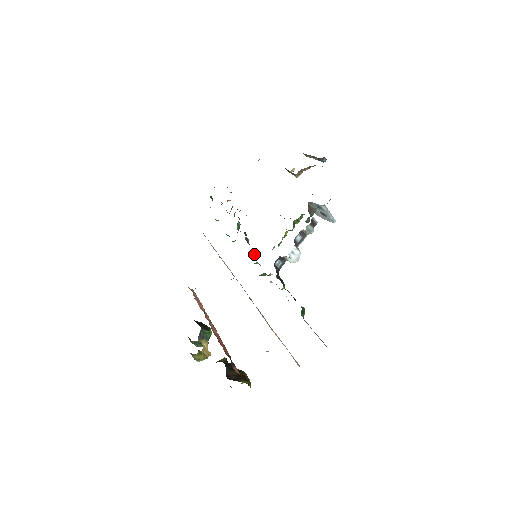
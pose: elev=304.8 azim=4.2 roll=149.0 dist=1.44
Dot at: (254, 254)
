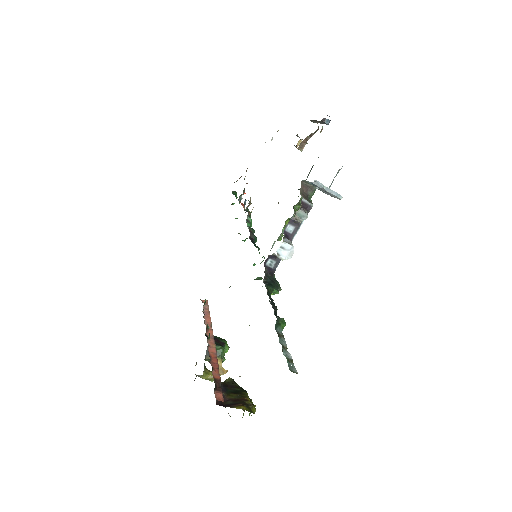
Dot at: (259, 253)
